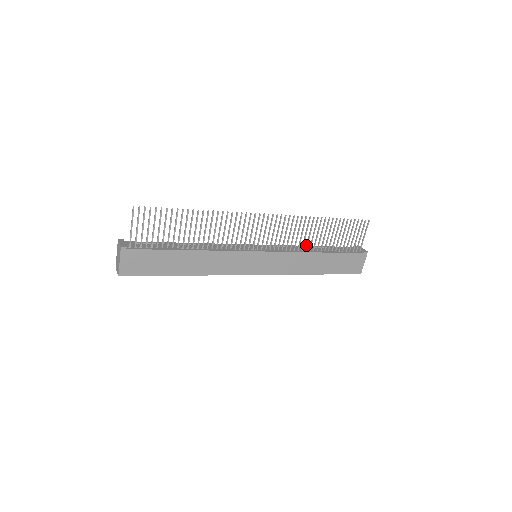
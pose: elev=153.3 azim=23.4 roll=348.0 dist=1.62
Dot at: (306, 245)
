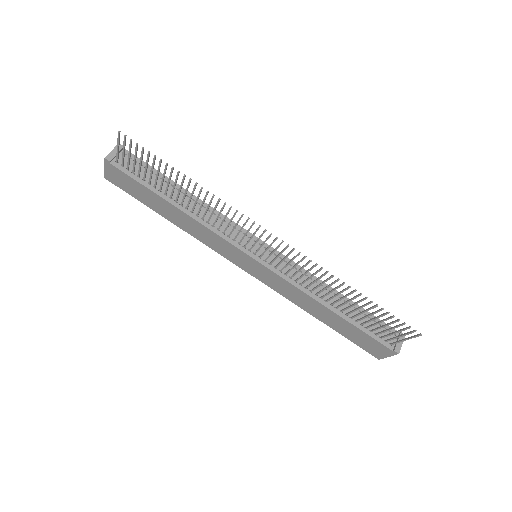
Dot at: (319, 291)
